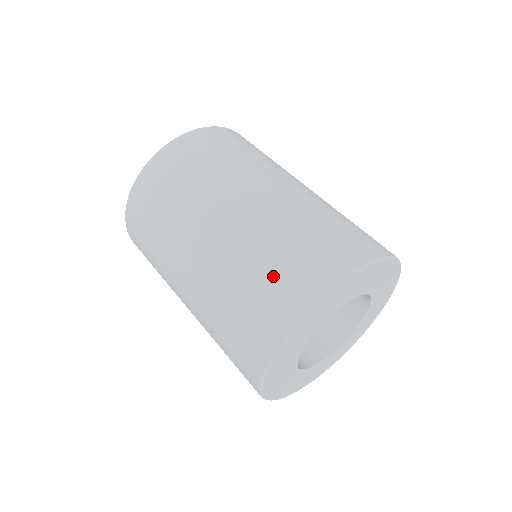
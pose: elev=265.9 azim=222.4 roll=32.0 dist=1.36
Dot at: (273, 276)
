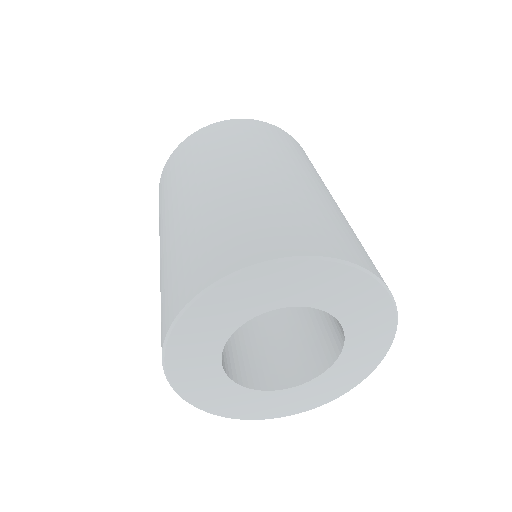
Dot at: (250, 224)
